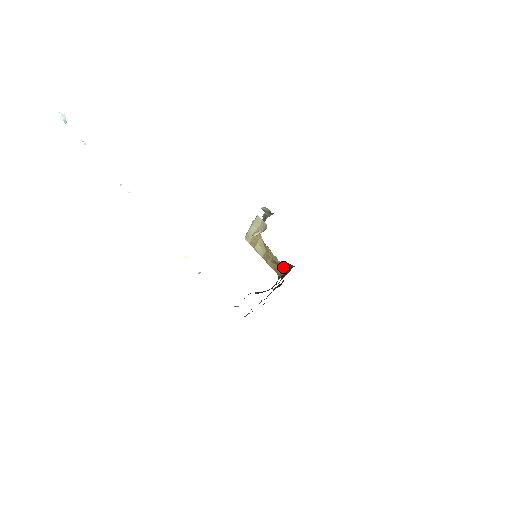
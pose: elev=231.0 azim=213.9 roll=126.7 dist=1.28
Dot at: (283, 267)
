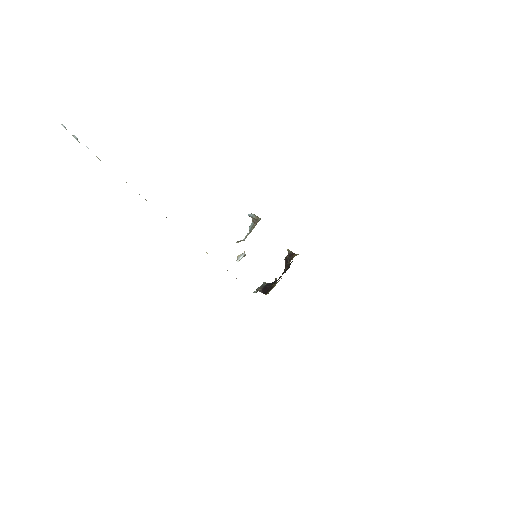
Dot at: occluded
